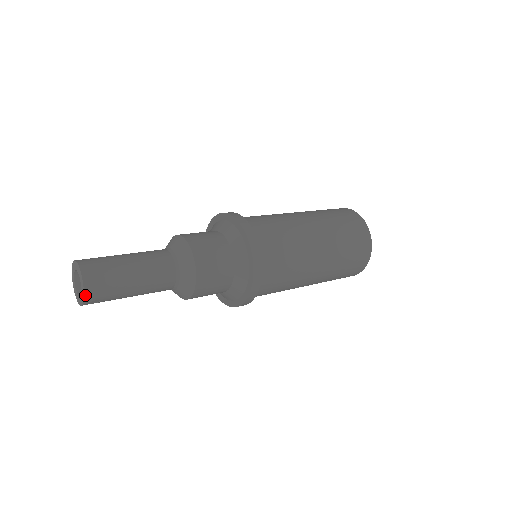
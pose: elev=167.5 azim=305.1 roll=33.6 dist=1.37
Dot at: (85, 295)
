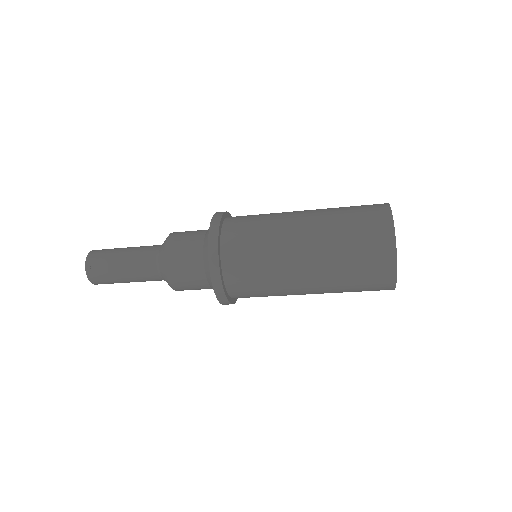
Dot at: (87, 257)
